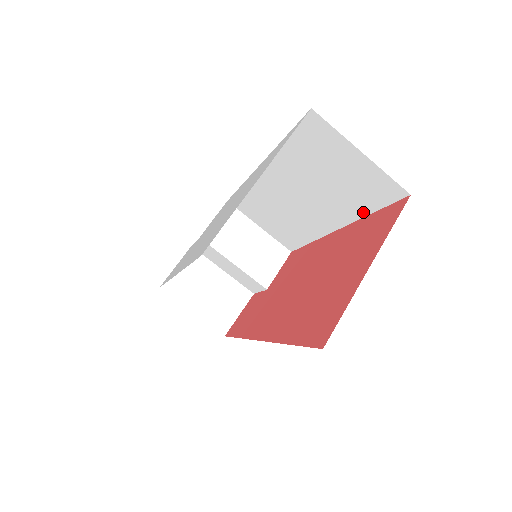
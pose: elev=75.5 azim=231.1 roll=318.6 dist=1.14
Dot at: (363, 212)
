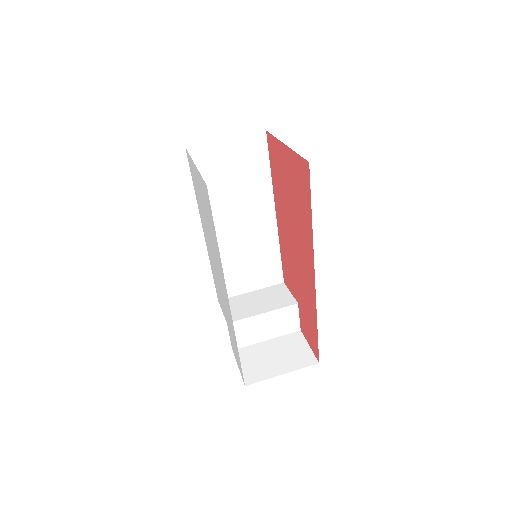
Dot at: (268, 177)
